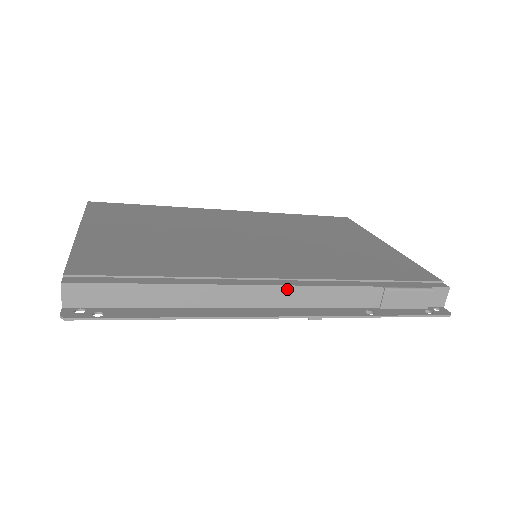
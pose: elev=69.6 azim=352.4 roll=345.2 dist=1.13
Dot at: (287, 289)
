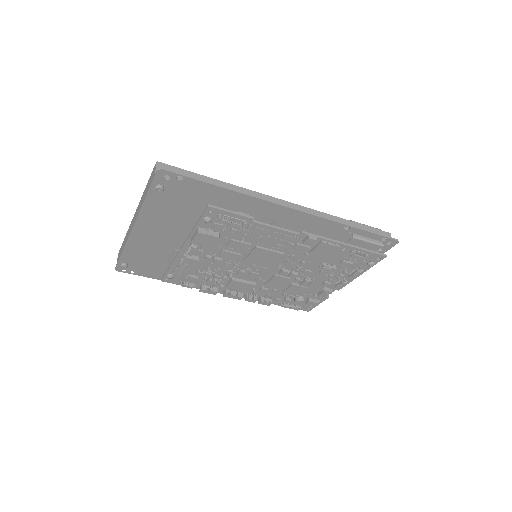
Dot at: (291, 205)
